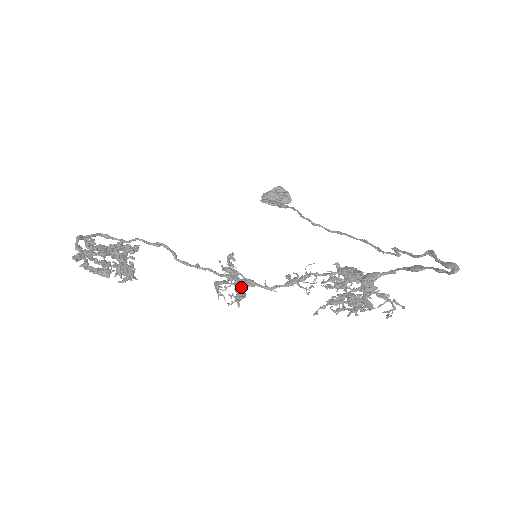
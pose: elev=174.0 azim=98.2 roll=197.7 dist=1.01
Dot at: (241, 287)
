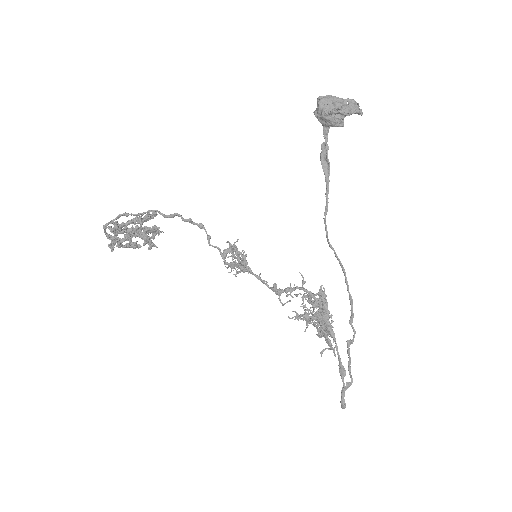
Dot at: (240, 270)
